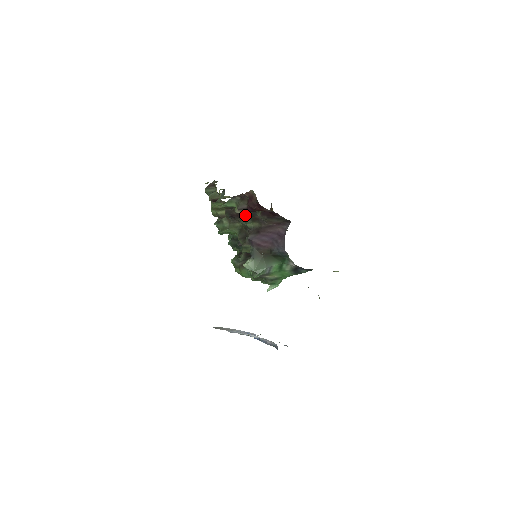
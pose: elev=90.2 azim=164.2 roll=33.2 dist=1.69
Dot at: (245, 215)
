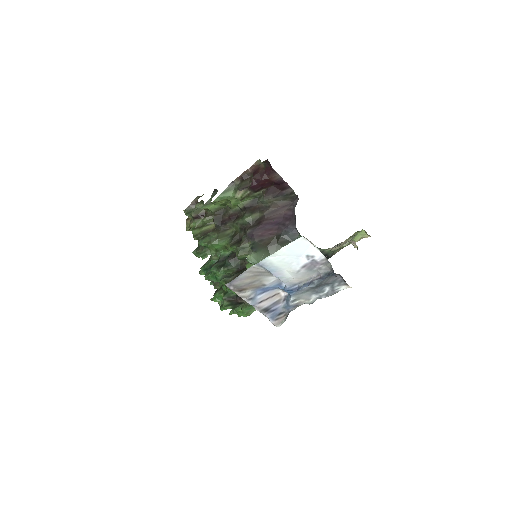
Dot at: (240, 213)
